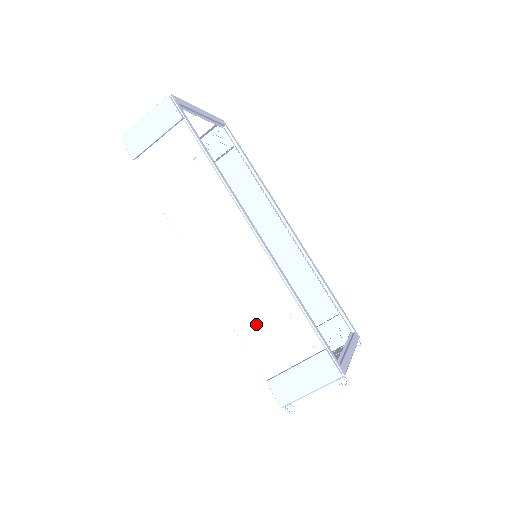
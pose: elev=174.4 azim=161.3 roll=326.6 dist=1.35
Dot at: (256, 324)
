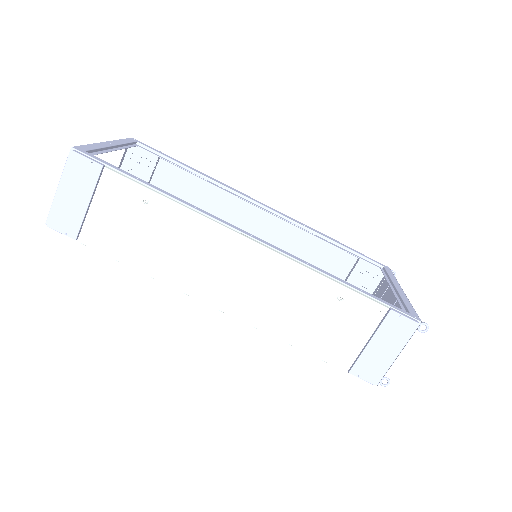
Dot at: (308, 326)
